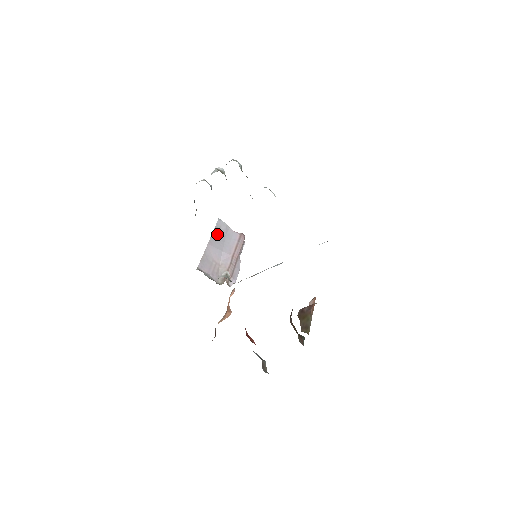
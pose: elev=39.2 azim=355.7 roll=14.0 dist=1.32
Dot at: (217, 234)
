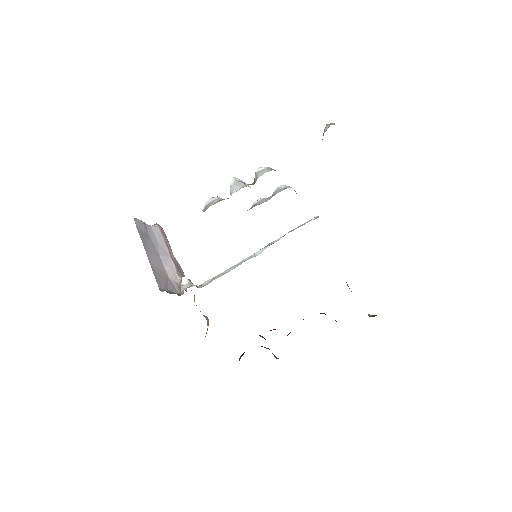
Dot at: (144, 238)
